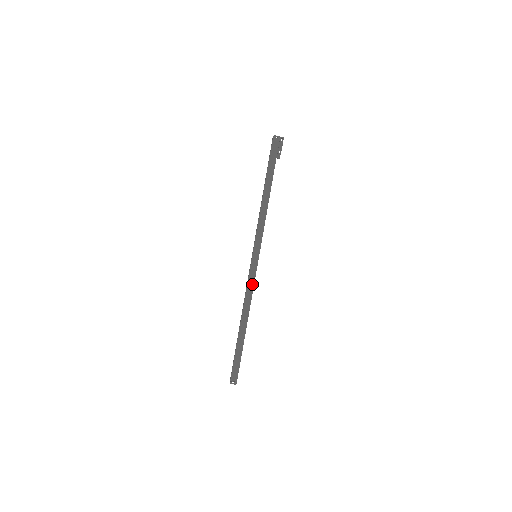
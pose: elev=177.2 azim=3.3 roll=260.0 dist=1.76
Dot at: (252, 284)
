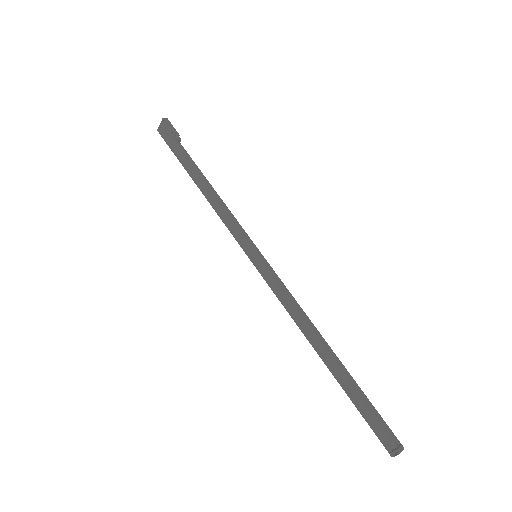
Dot at: (281, 292)
